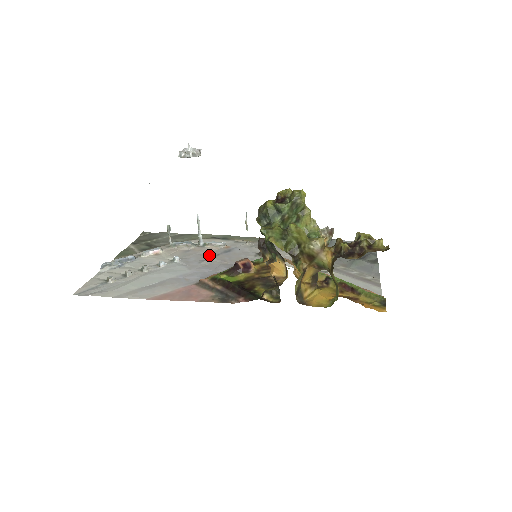
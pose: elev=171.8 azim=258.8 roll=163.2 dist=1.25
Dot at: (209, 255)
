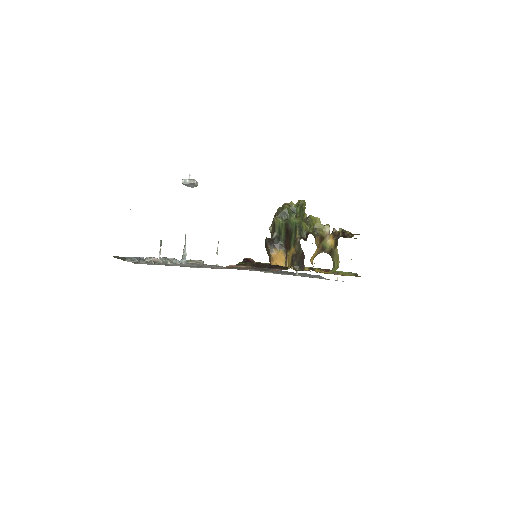
Dot at: occluded
